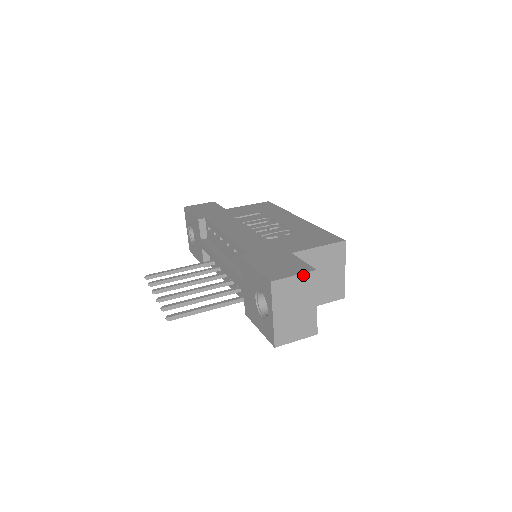
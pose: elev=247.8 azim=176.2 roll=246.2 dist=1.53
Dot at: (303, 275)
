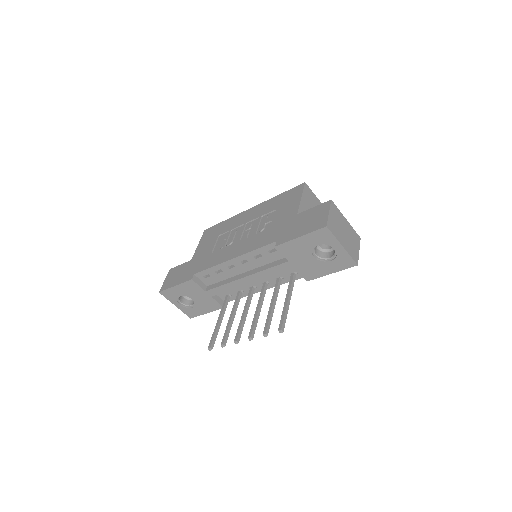
Dot at: (330, 208)
